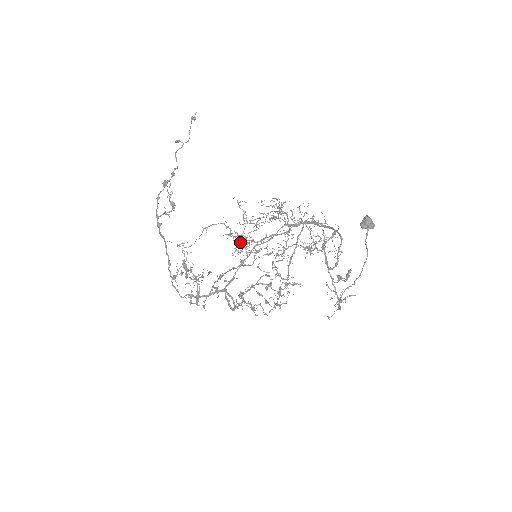
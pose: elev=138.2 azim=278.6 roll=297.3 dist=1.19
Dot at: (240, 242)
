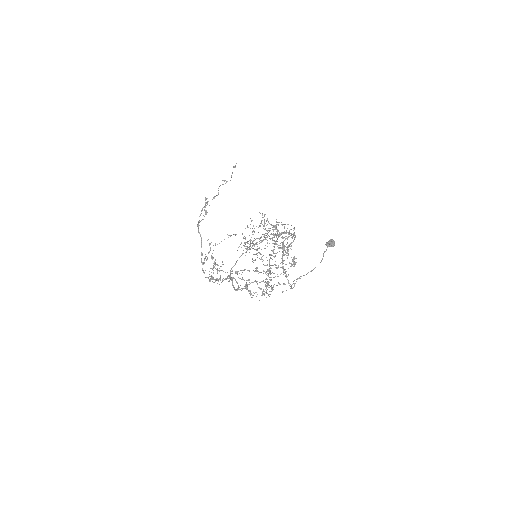
Dot at: occluded
